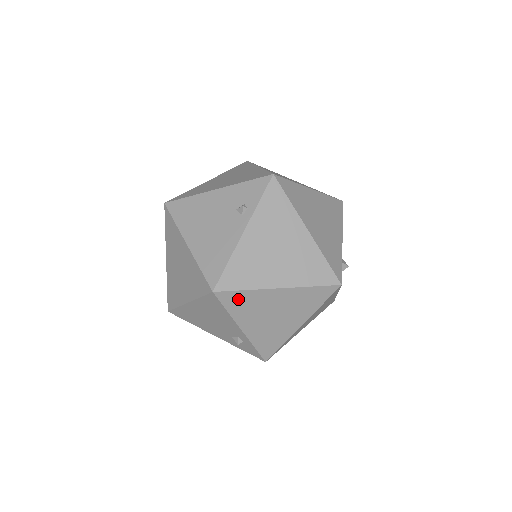
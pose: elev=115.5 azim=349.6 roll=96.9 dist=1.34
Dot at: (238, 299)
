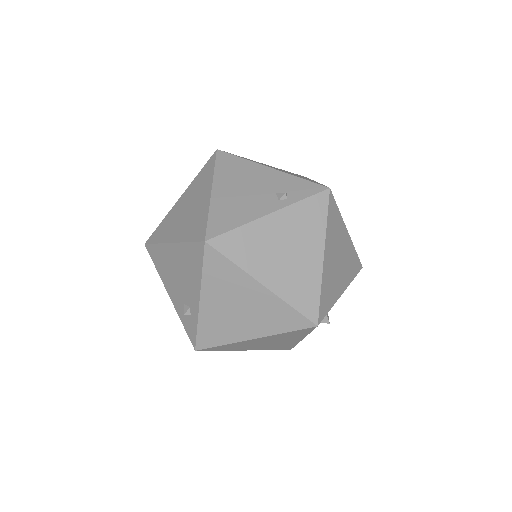
Dot at: (220, 267)
